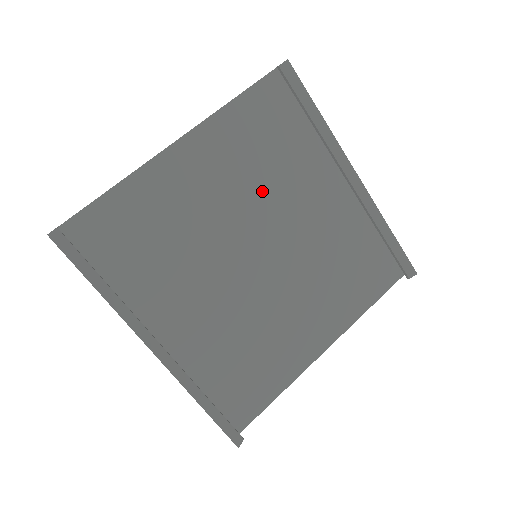
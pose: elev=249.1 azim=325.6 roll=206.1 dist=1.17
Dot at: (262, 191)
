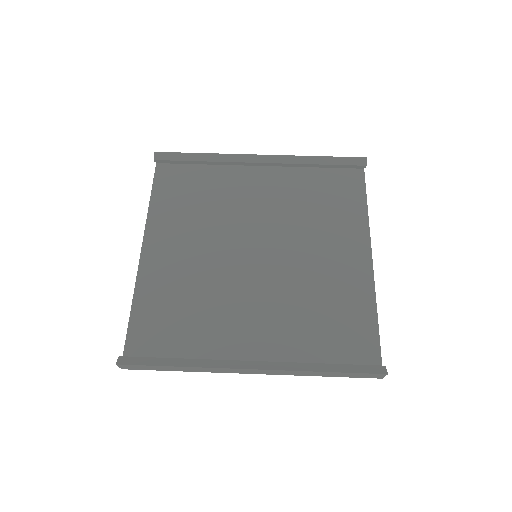
Dot at: (218, 222)
